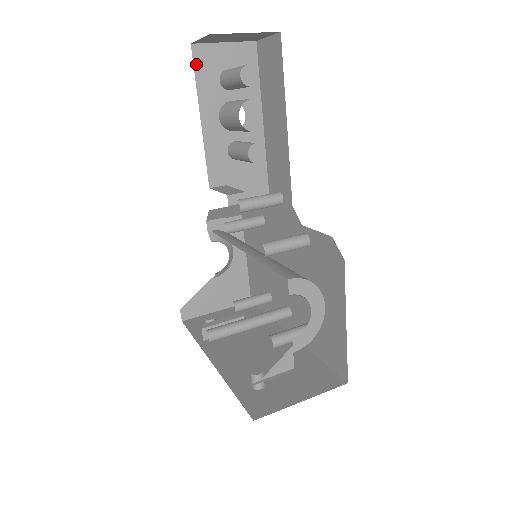
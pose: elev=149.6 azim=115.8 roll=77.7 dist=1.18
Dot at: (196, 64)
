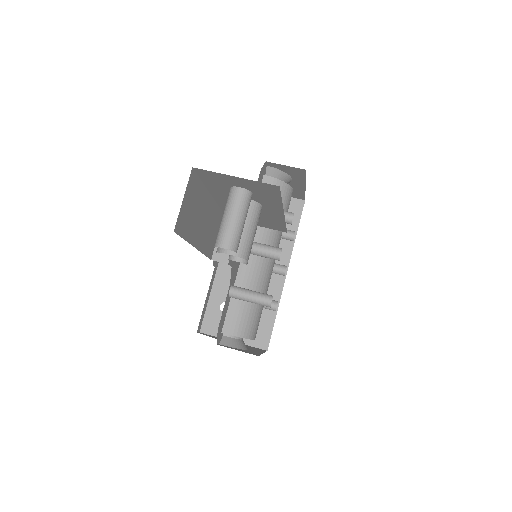
Dot at: (201, 176)
